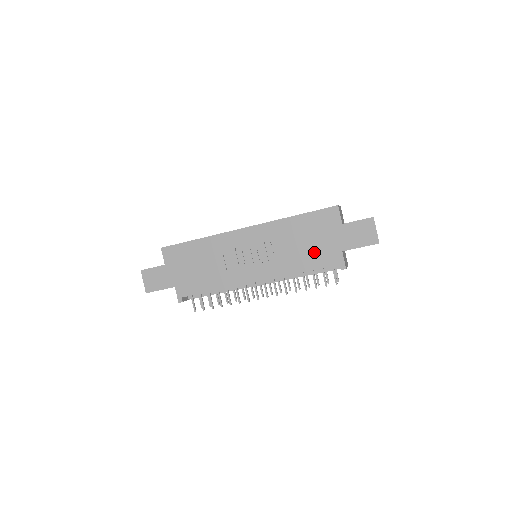
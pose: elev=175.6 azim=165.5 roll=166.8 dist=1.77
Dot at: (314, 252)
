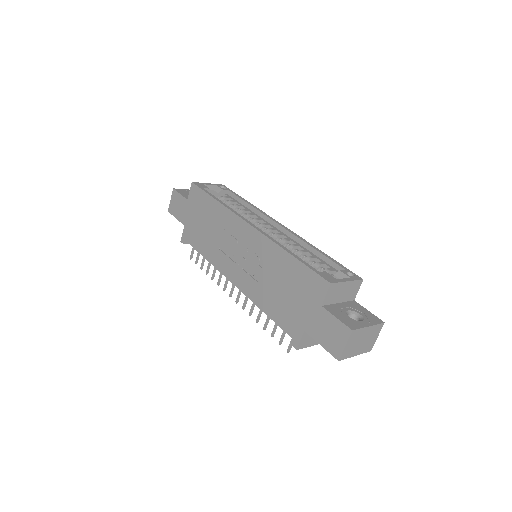
Dot at: (283, 305)
